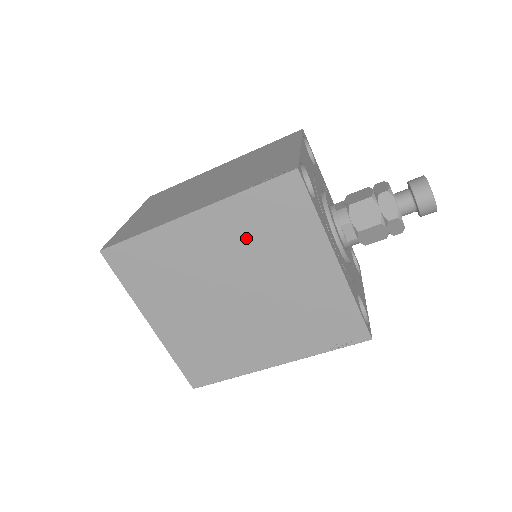
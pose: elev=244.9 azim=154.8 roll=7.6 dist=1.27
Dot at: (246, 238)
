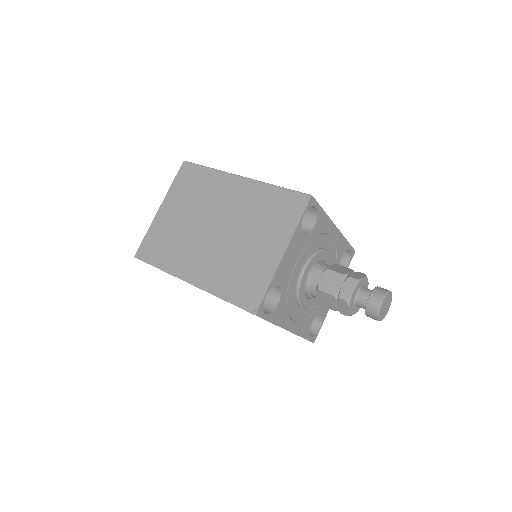
Dot at: occluded
